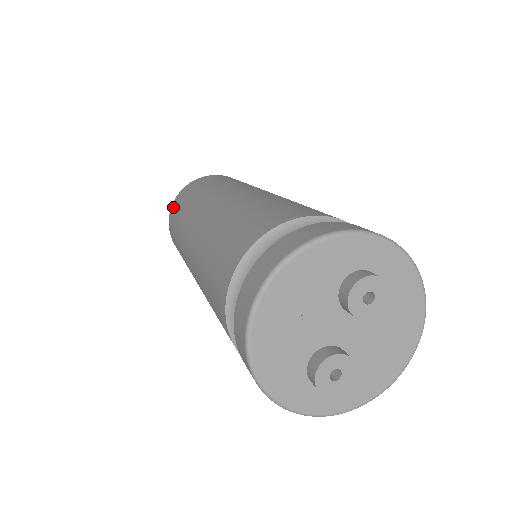
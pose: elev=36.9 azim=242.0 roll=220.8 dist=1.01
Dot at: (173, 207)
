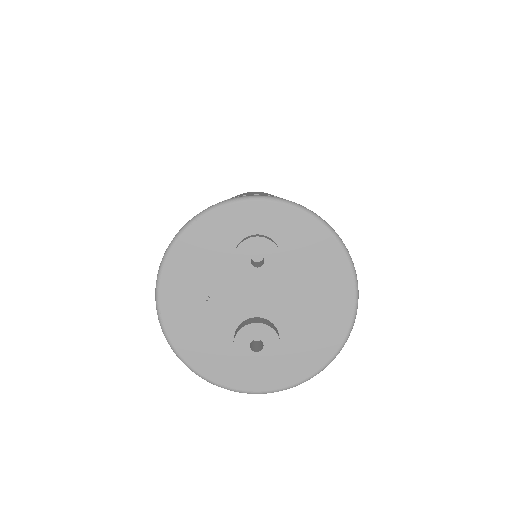
Dot at: occluded
